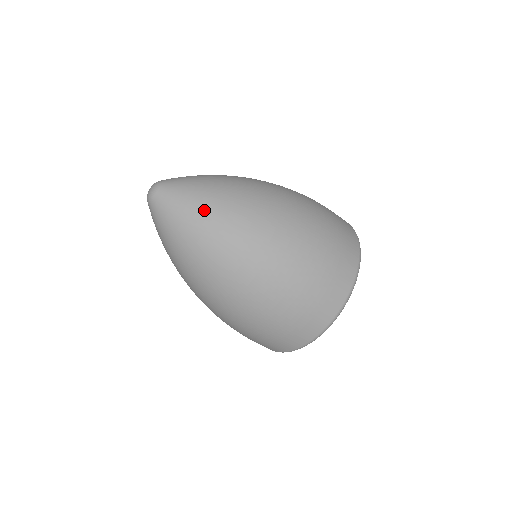
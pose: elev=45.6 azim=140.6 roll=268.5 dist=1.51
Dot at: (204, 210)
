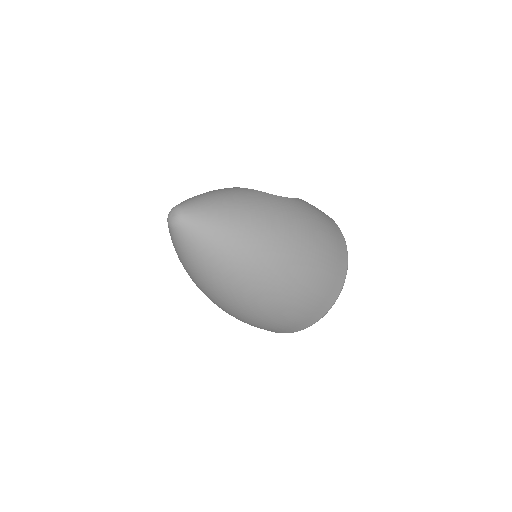
Dot at: (224, 250)
